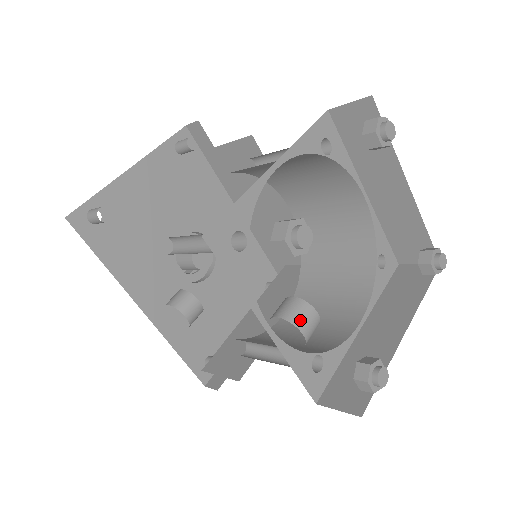
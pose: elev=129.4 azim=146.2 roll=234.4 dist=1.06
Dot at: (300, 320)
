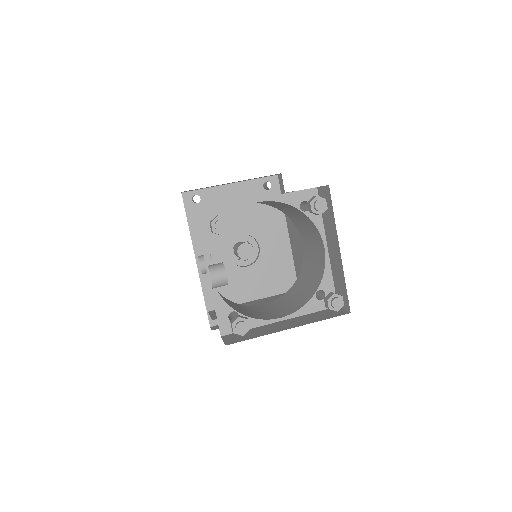
Dot at: (214, 271)
